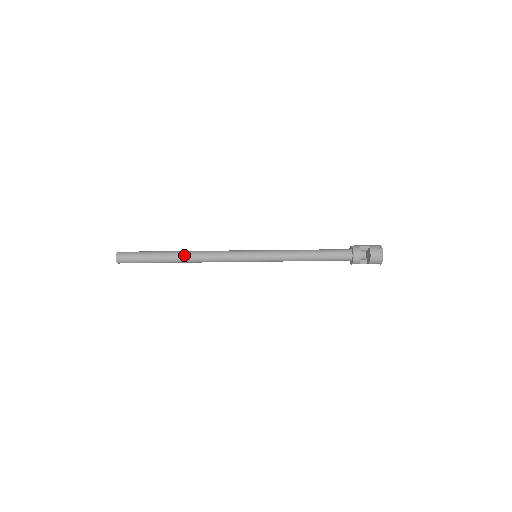
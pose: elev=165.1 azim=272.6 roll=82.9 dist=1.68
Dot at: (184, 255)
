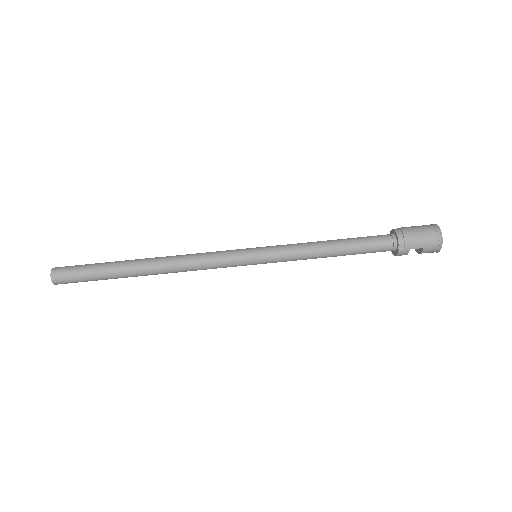
Dot at: occluded
